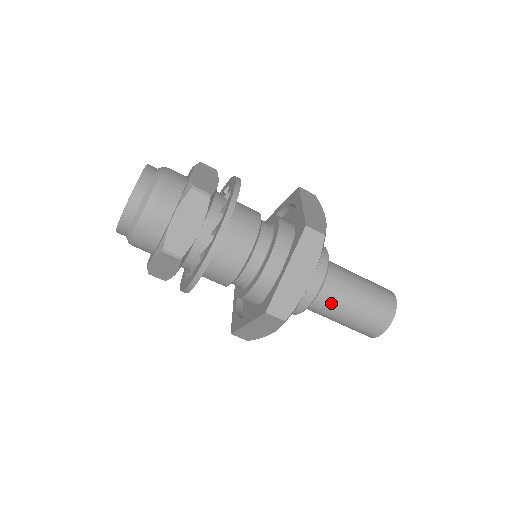
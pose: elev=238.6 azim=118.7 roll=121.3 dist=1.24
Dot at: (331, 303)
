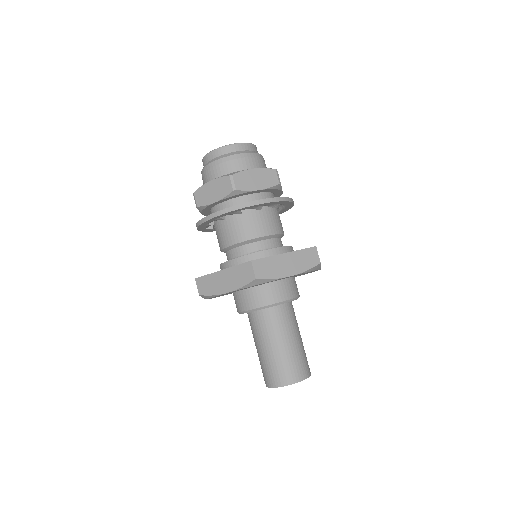
Dot at: (275, 324)
